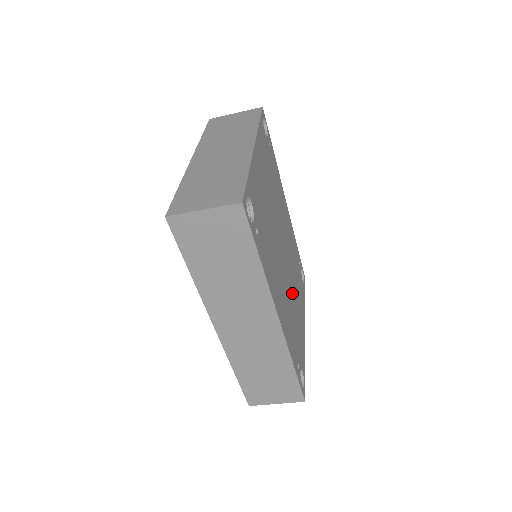
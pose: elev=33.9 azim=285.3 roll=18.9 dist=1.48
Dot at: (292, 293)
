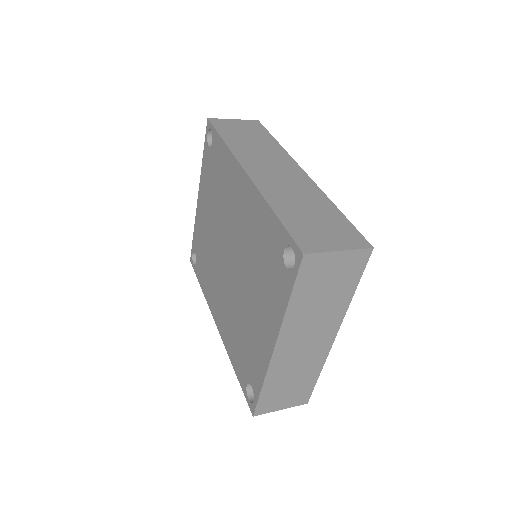
Dot at: occluded
